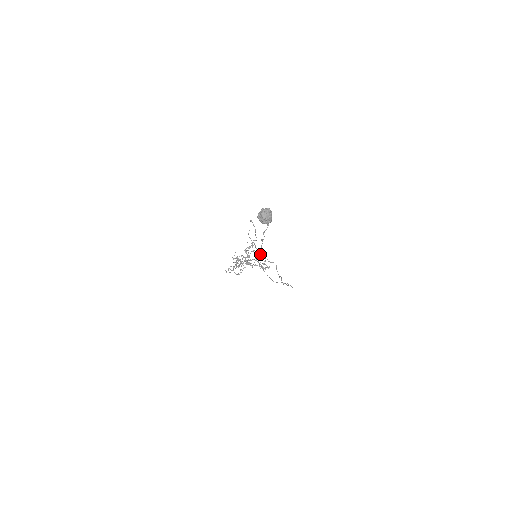
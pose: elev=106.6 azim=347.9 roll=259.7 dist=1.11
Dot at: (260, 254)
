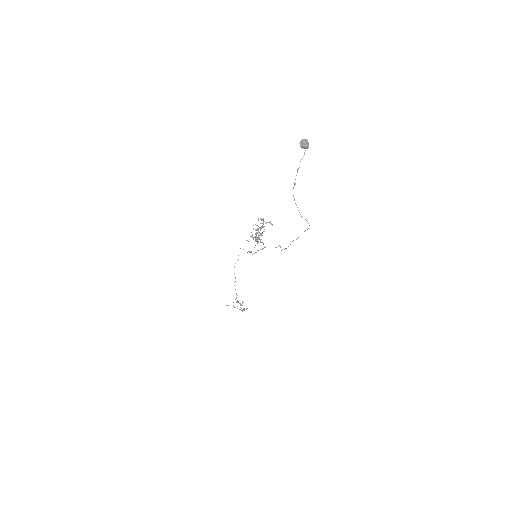
Dot at: (294, 184)
